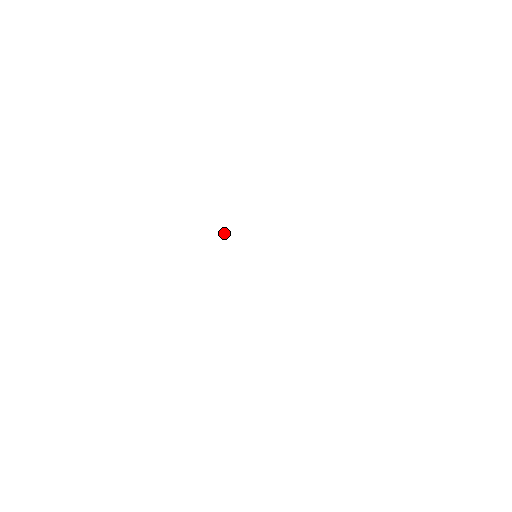
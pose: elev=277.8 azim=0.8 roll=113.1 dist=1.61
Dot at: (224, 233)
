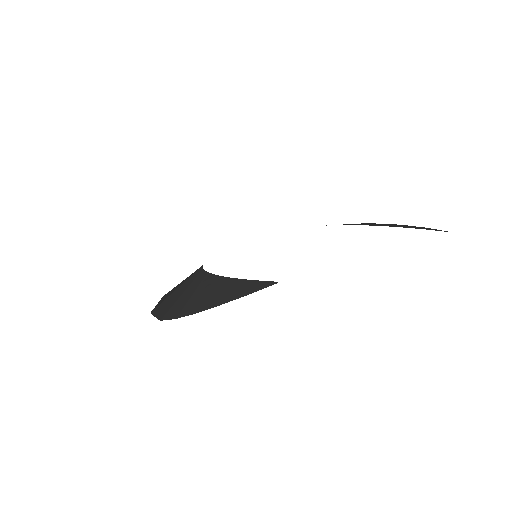
Dot at: (202, 266)
